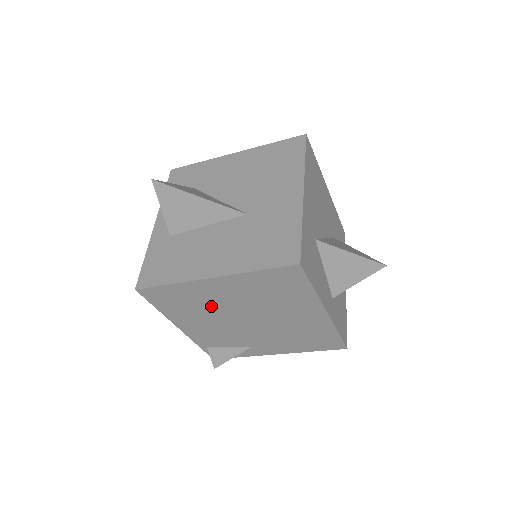
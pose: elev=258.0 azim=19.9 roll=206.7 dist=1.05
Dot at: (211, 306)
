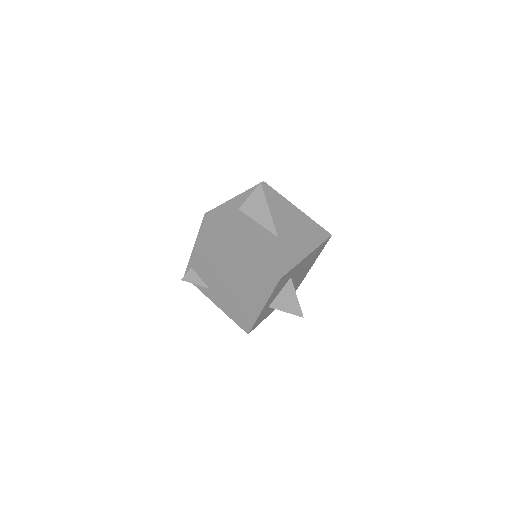
Dot at: (223, 254)
